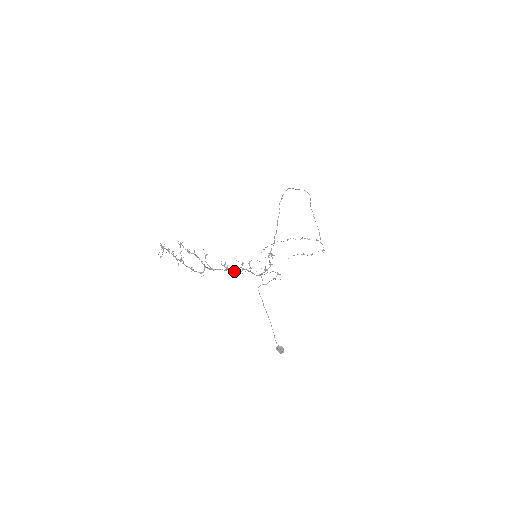
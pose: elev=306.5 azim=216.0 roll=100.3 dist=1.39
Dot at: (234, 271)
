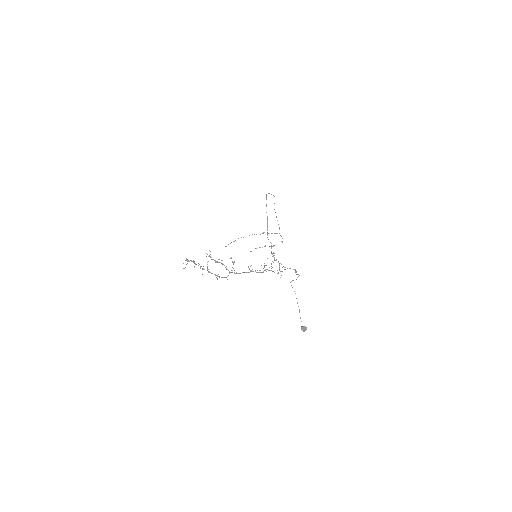
Dot at: (258, 272)
